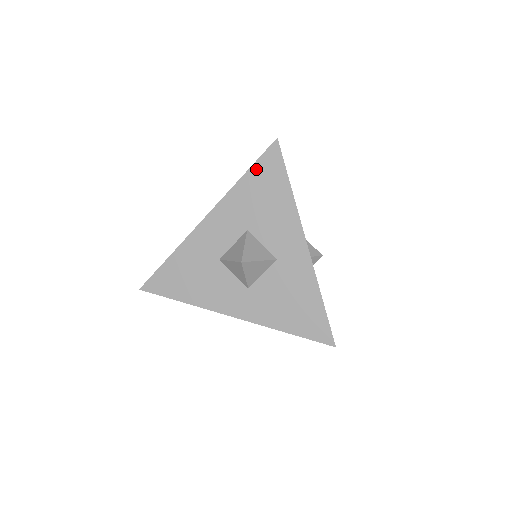
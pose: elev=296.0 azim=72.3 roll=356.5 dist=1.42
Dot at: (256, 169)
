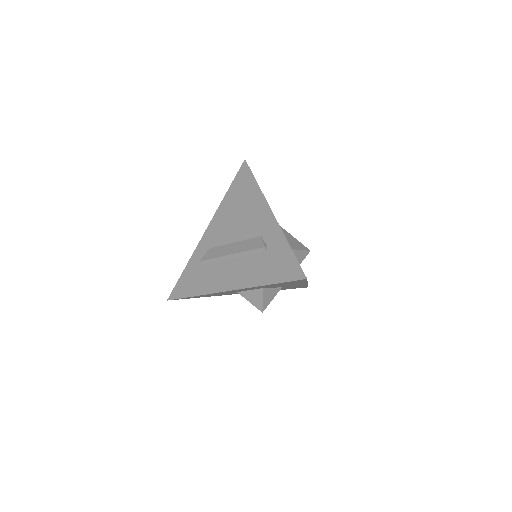
Dot at: (281, 283)
